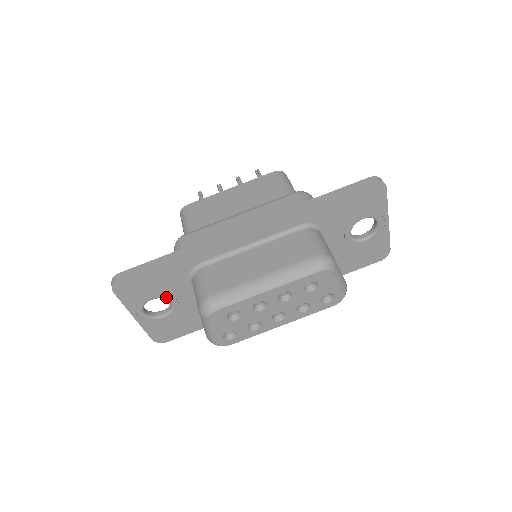
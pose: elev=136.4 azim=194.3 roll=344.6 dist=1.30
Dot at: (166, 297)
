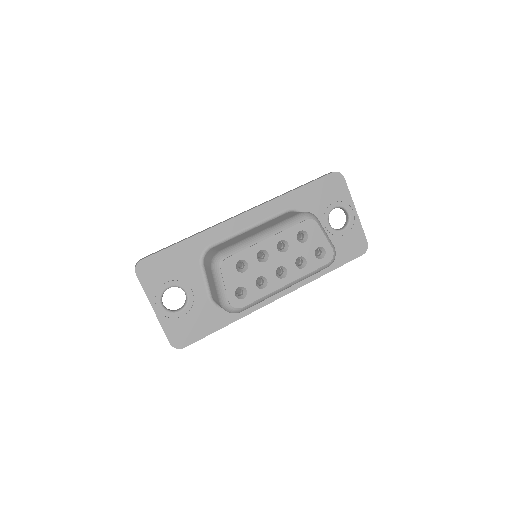
Dot at: (182, 285)
